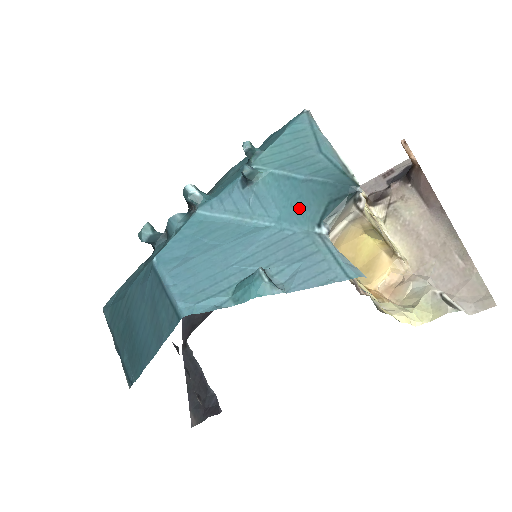
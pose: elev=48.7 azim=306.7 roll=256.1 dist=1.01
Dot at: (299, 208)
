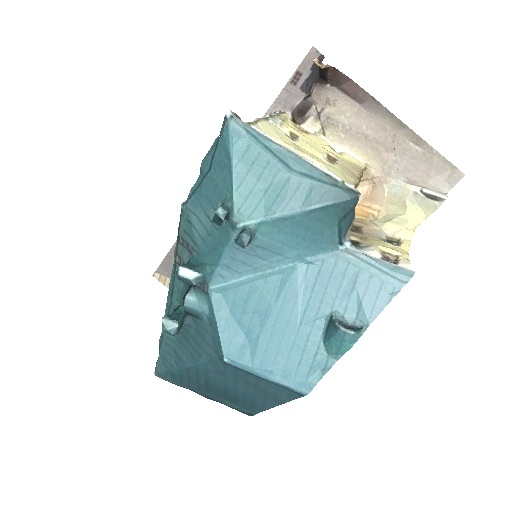
Dot at: (313, 239)
